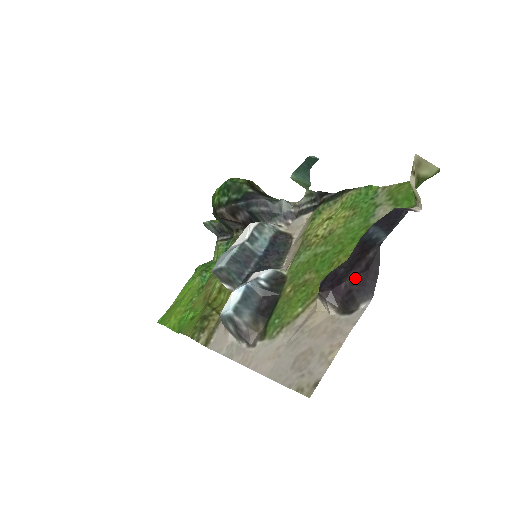
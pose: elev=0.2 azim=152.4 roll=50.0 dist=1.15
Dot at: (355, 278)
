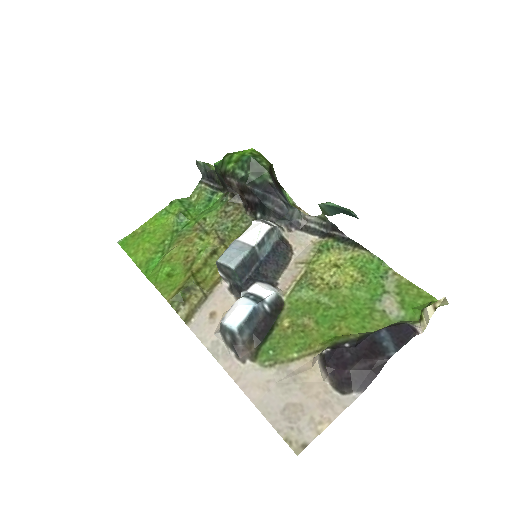
Dot at: (358, 371)
